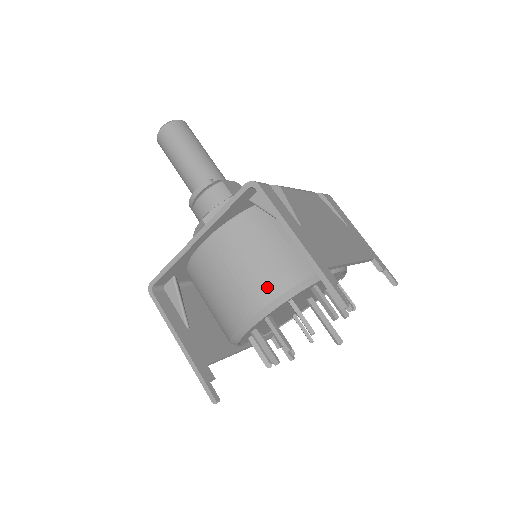
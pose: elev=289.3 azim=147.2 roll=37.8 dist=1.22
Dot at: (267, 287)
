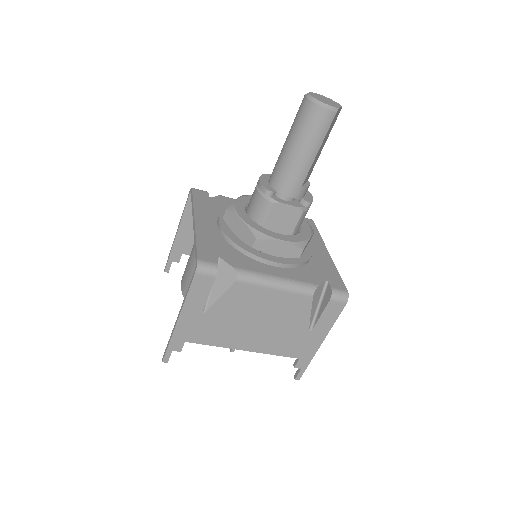
Dot at: occluded
